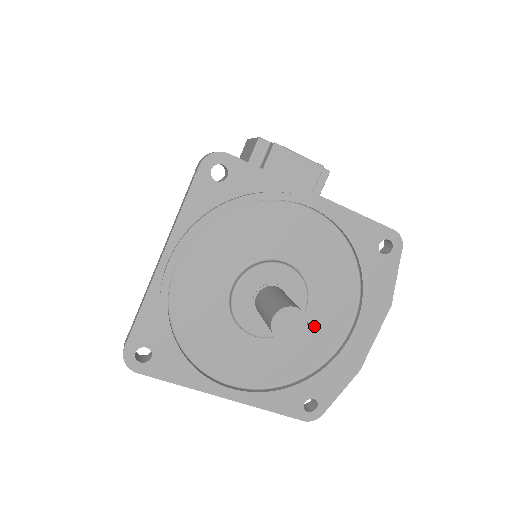
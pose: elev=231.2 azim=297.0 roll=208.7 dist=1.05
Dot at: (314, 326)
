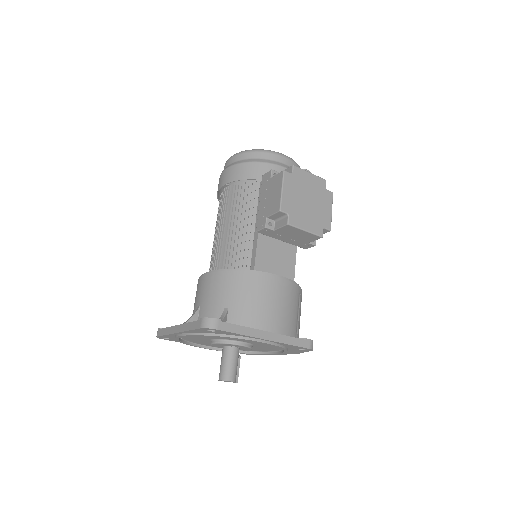
Dot at: (254, 348)
